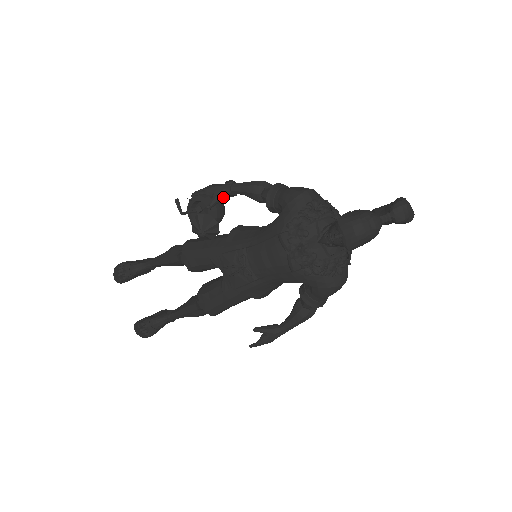
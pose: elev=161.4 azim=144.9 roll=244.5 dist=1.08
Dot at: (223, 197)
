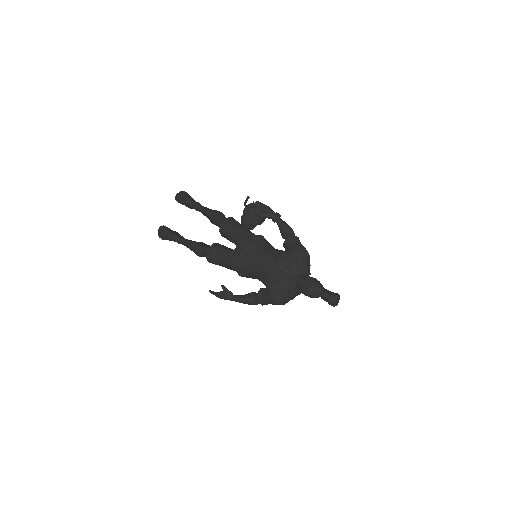
Dot at: (269, 217)
